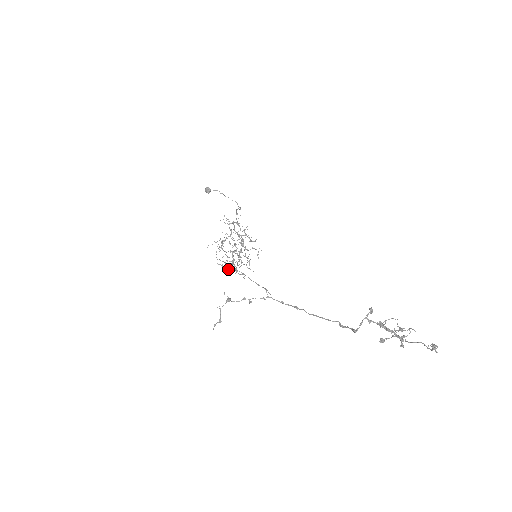
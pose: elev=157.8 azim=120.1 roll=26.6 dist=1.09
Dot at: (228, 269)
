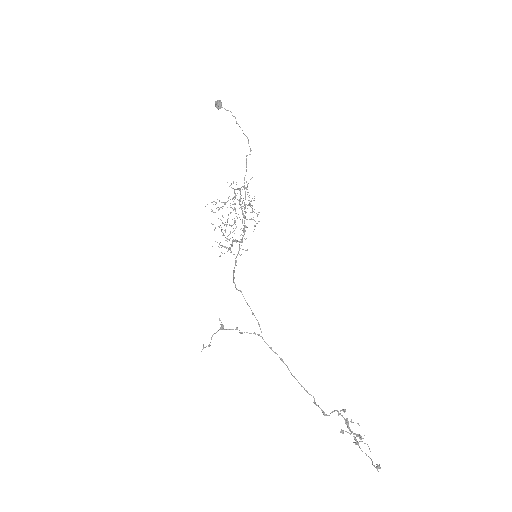
Dot at: occluded
